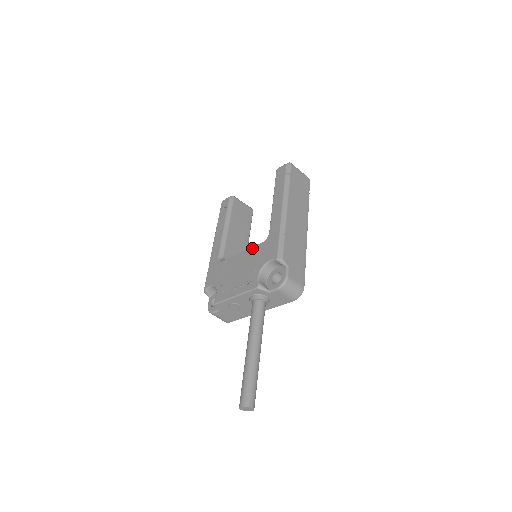
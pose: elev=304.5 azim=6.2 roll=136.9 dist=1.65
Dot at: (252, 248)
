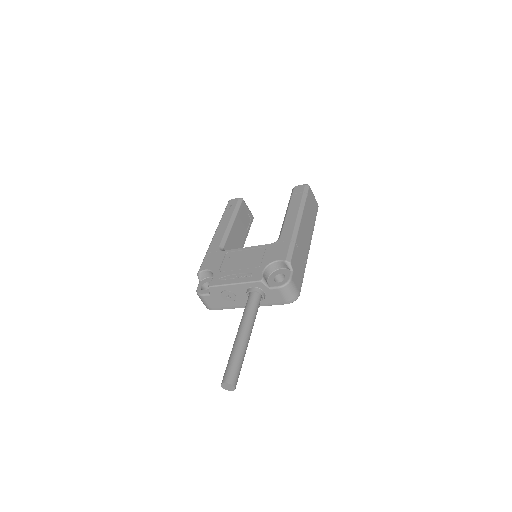
Dot at: (259, 246)
